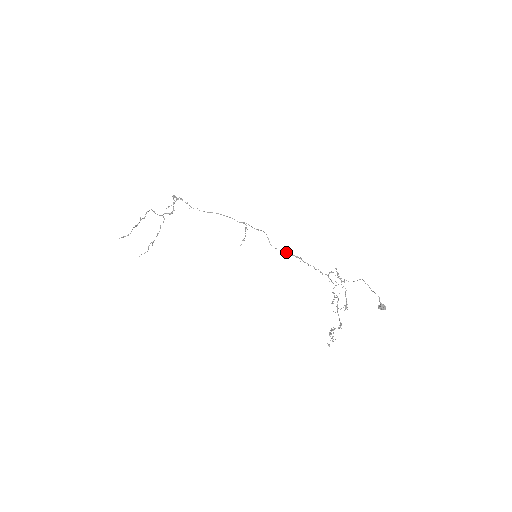
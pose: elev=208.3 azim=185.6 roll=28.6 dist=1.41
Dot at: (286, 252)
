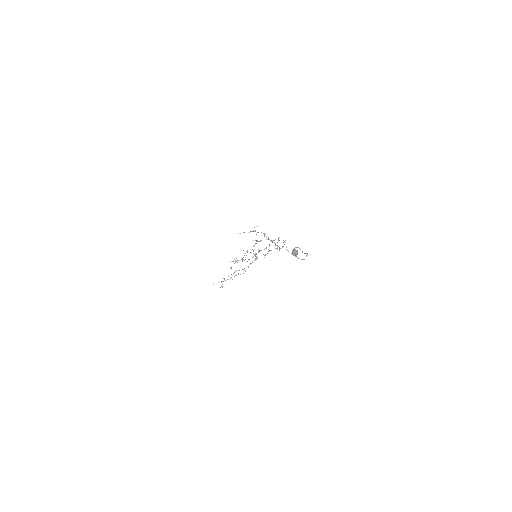
Dot at: occluded
